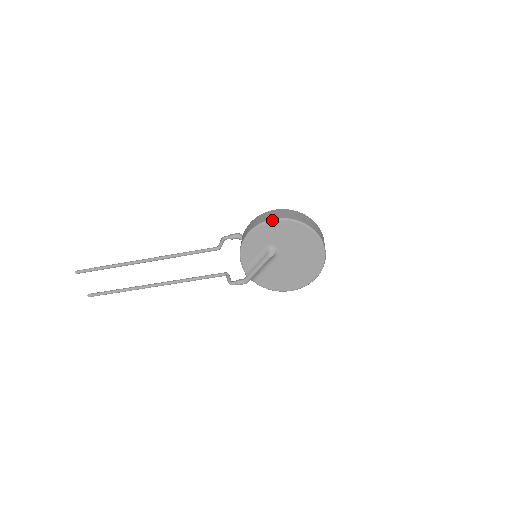
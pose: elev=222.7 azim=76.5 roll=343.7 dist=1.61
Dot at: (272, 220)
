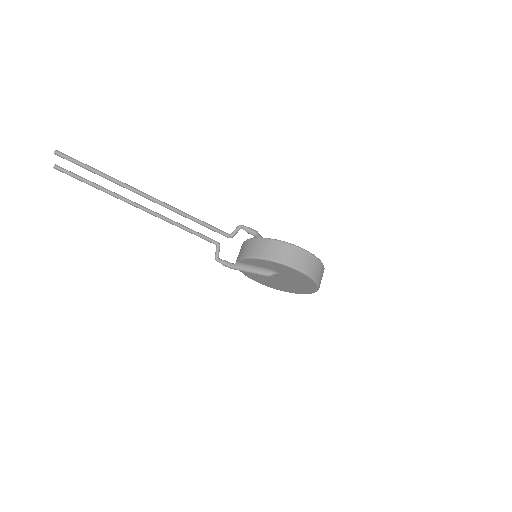
Dot at: (297, 270)
